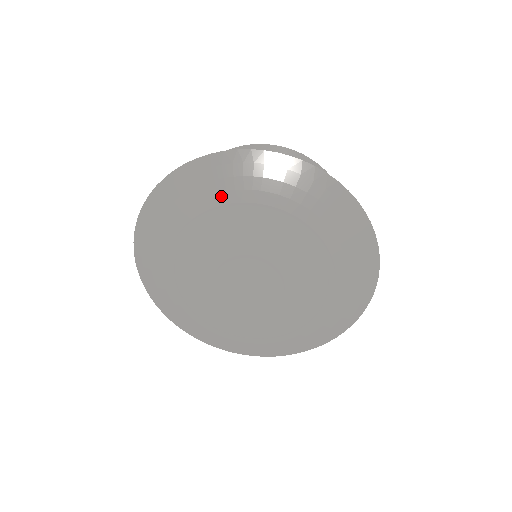
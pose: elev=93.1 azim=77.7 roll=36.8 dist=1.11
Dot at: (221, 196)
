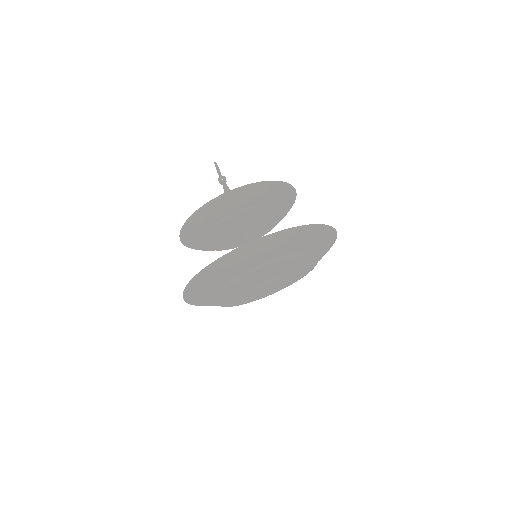
Dot at: (237, 273)
